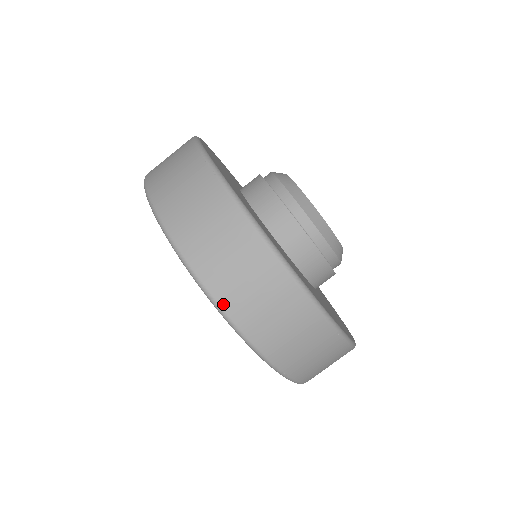
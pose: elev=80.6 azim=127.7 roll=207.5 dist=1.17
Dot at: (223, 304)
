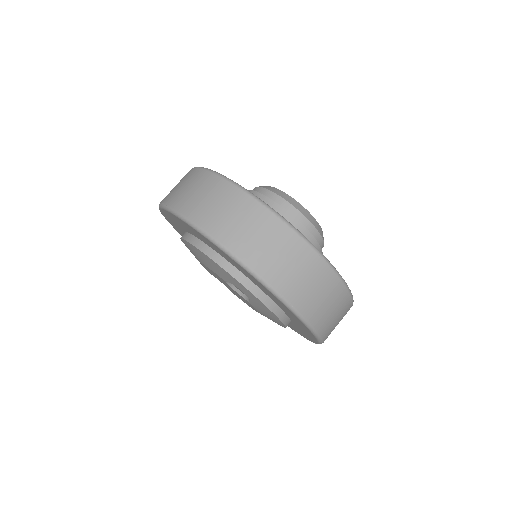
Dot at: (221, 239)
